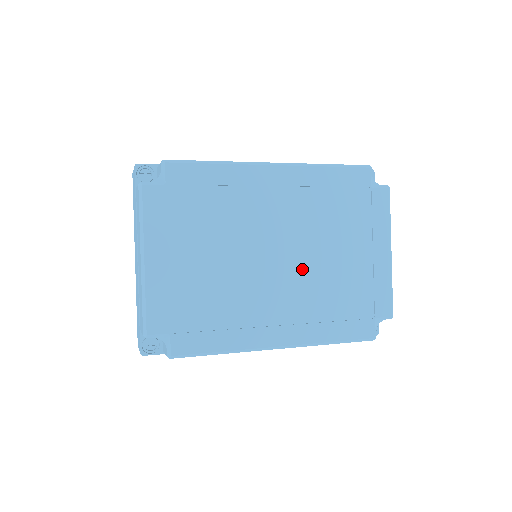
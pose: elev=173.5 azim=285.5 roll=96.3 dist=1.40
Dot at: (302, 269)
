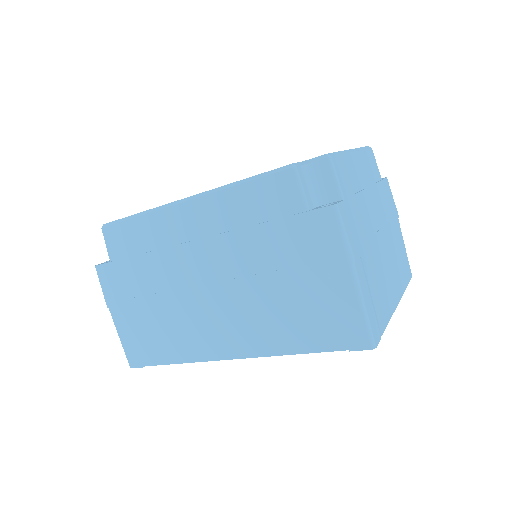
Dot at: occluded
